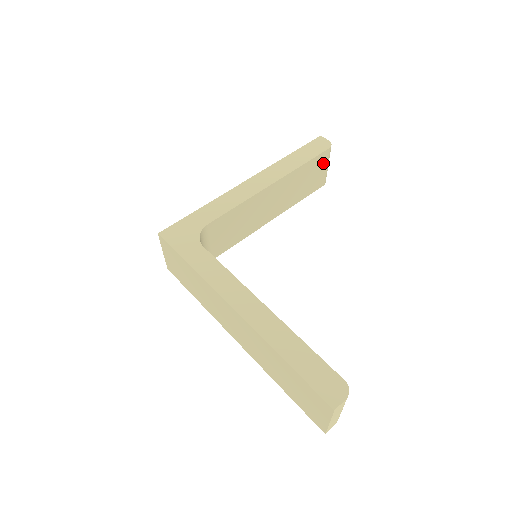
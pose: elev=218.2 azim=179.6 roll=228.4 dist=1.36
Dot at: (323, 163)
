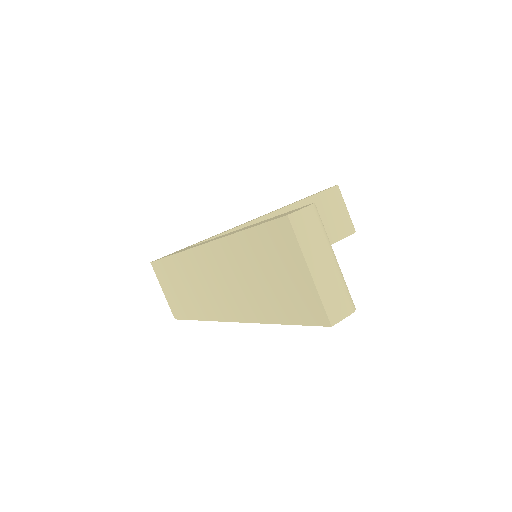
Dot at: (336, 203)
